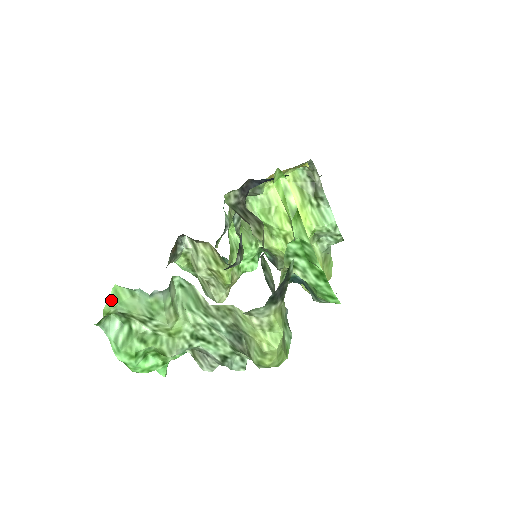
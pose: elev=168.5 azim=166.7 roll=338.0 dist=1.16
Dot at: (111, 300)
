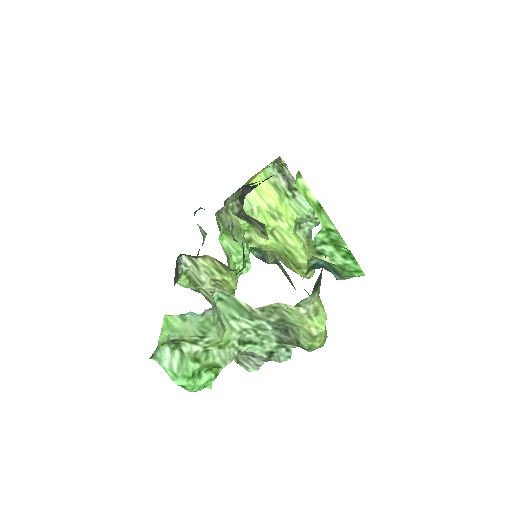
Dot at: (164, 330)
